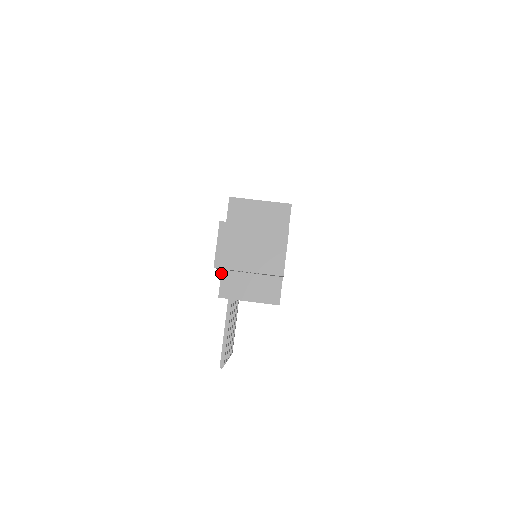
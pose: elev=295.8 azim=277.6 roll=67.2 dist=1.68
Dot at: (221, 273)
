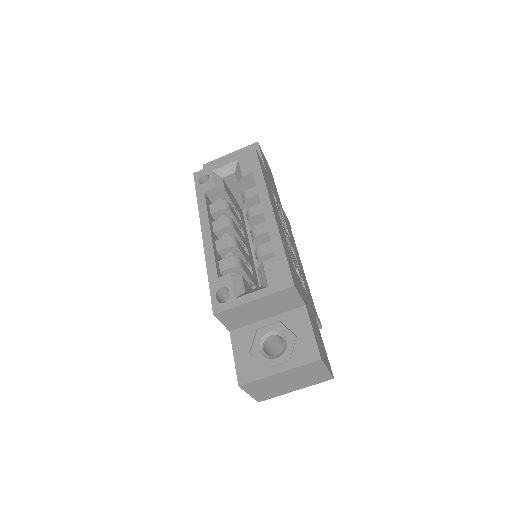
Dot at: occluded
